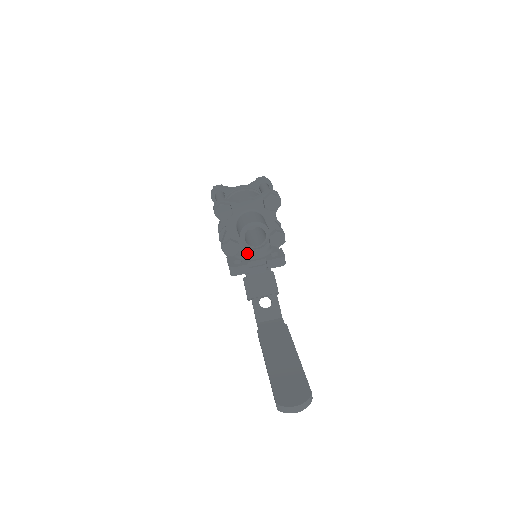
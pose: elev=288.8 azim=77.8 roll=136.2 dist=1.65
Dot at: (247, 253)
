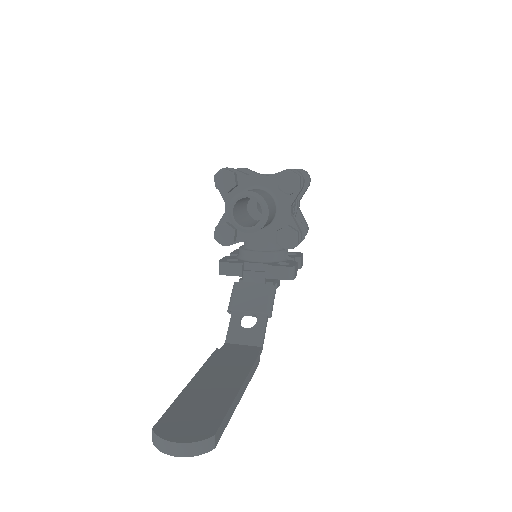
Dot at: (248, 252)
